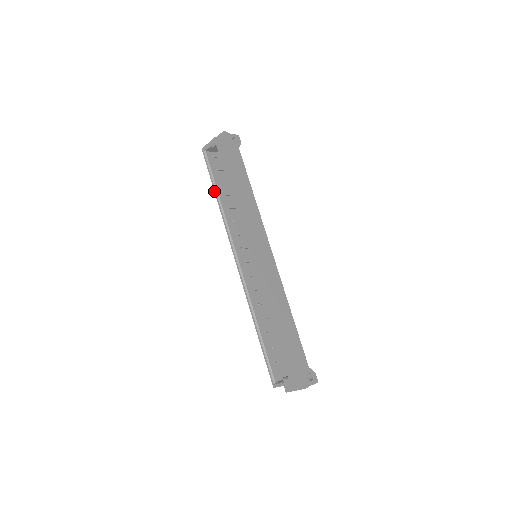
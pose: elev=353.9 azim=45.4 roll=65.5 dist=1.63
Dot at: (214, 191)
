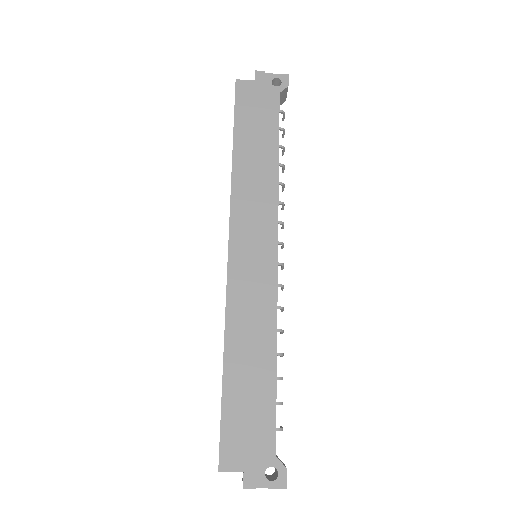
Dot at: occluded
